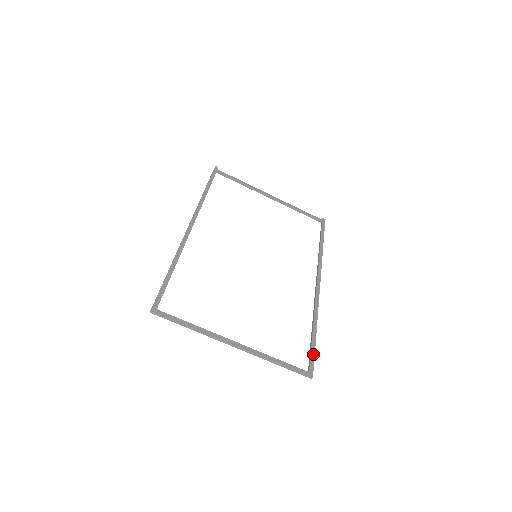
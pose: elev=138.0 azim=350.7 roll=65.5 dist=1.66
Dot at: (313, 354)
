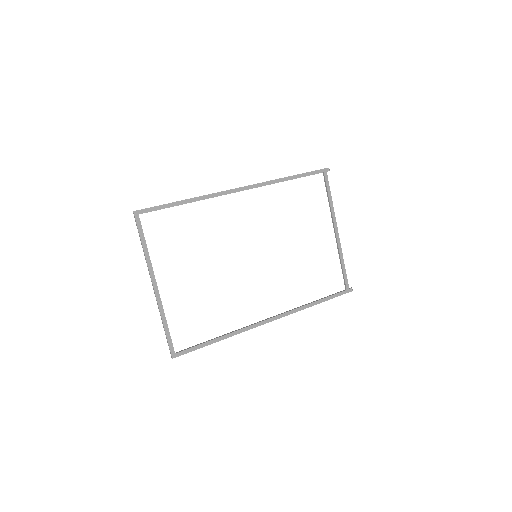
Dot at: (195, 349)
